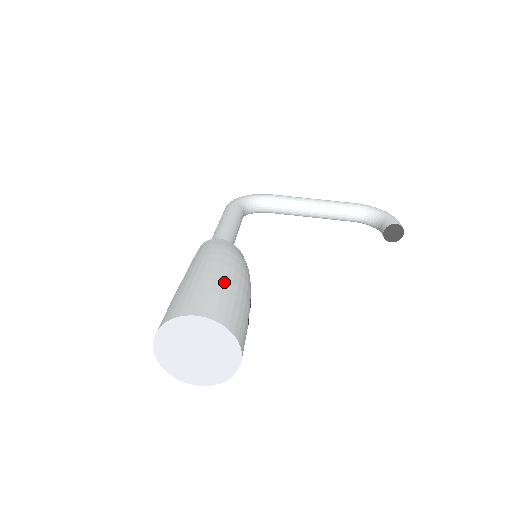
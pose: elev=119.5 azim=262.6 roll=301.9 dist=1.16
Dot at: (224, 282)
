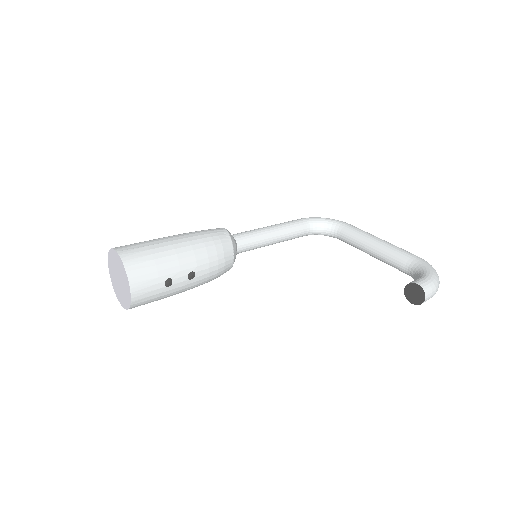
Dot at: (166, 246)
